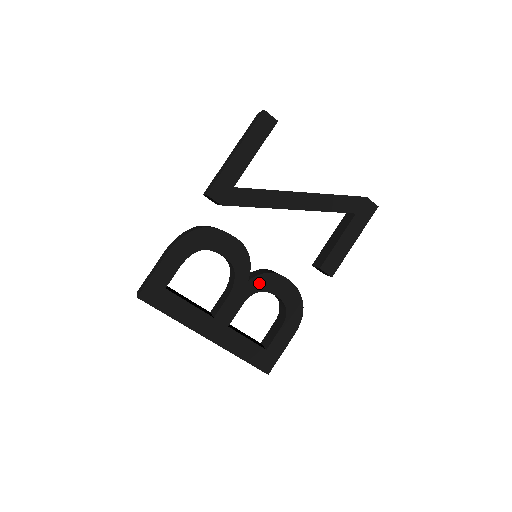
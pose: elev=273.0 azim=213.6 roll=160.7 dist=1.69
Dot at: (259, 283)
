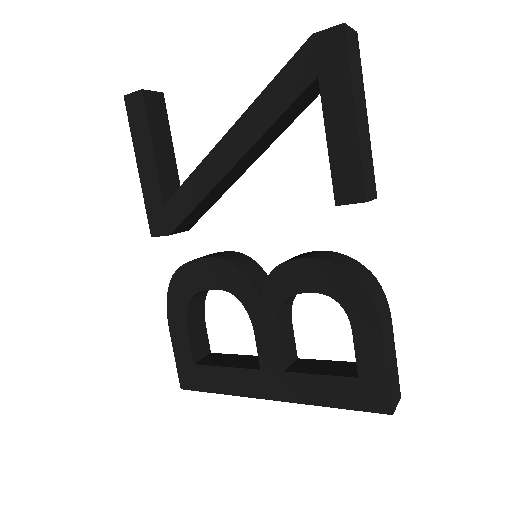
Dot at: (274, 291)
